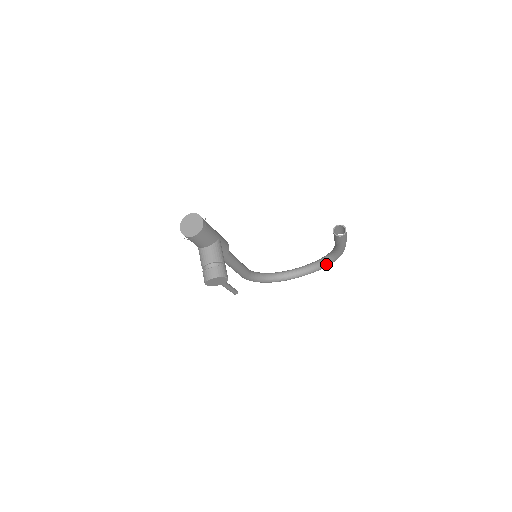
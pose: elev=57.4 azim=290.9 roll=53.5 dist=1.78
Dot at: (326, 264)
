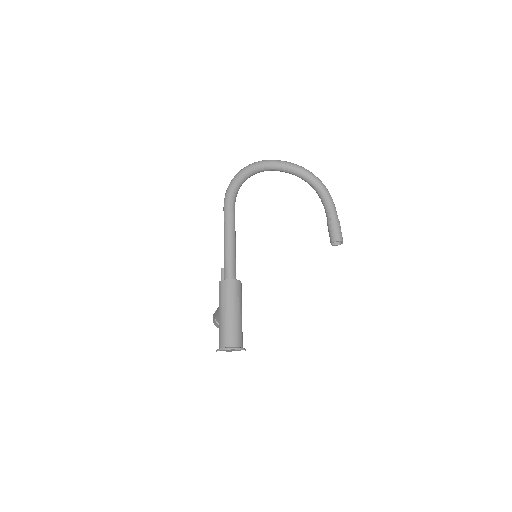
Dot at: (307, 182)
